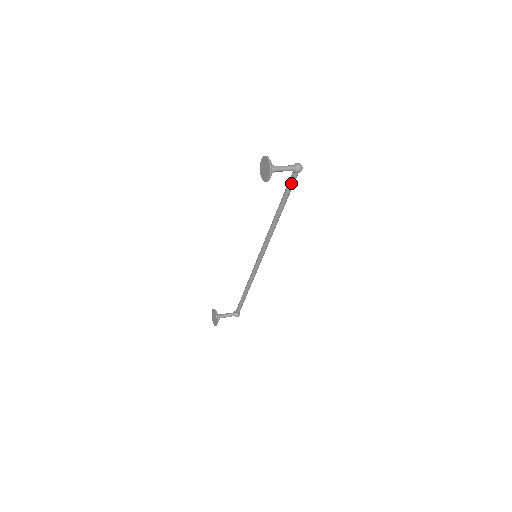
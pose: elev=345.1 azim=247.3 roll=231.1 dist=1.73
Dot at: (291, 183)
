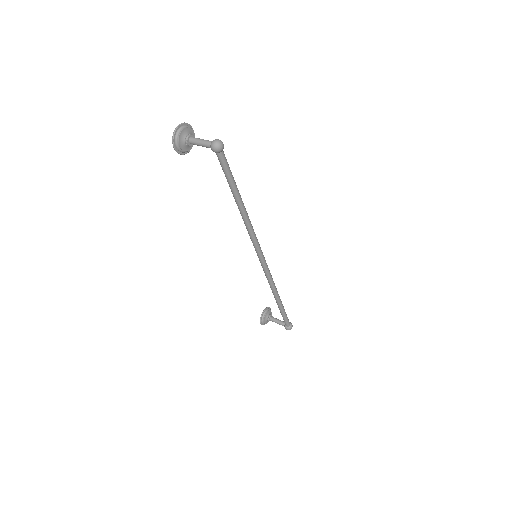
Dot at: (221, 165)
